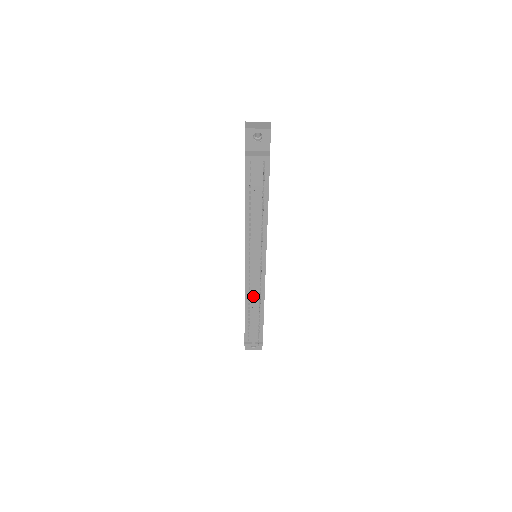
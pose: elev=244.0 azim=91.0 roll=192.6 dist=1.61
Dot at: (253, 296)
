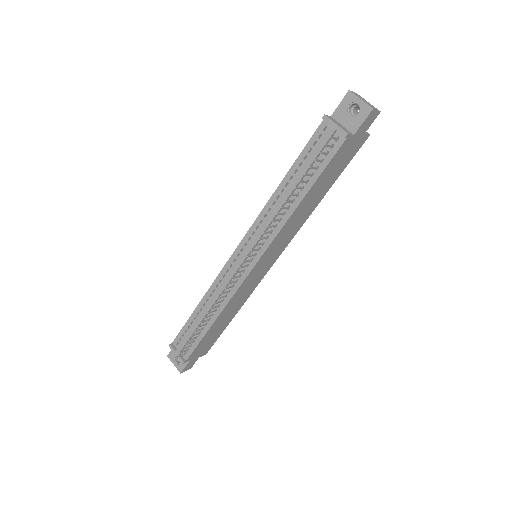
Dot at: (217, 293)
